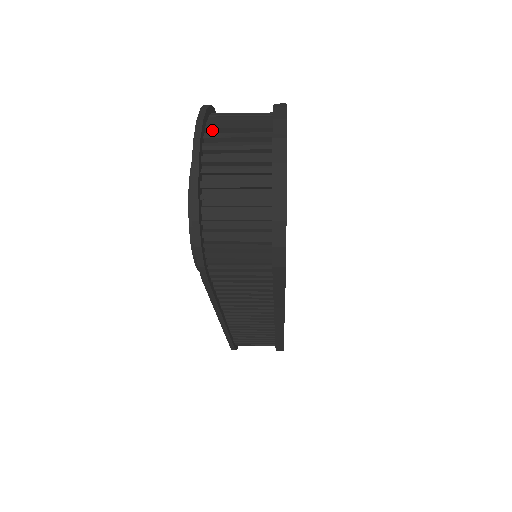
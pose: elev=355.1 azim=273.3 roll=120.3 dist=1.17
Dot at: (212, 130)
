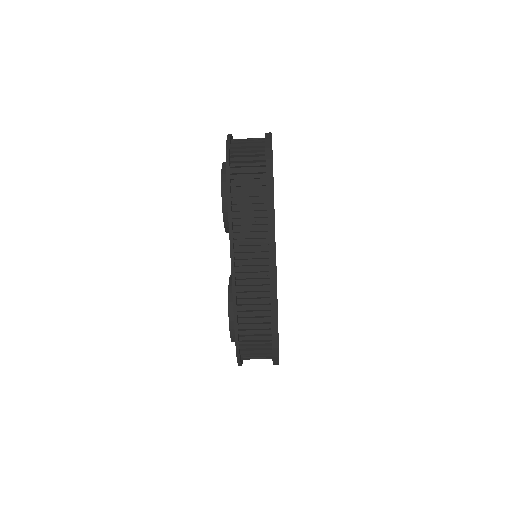
Dot at: occluded
